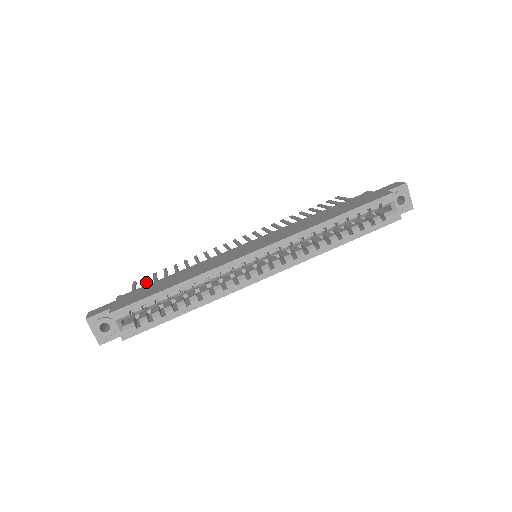
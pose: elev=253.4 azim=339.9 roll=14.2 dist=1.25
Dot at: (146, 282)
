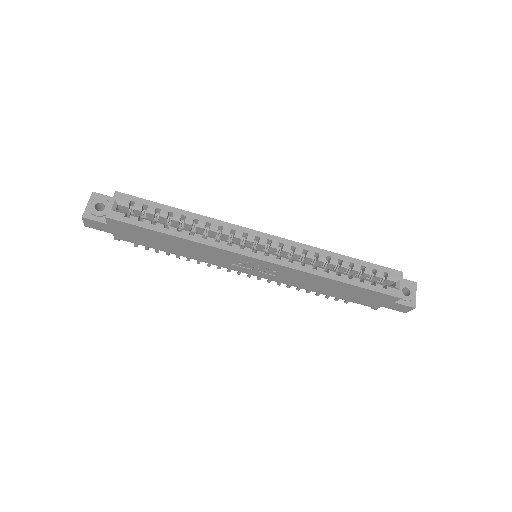
Dot at: occluded
